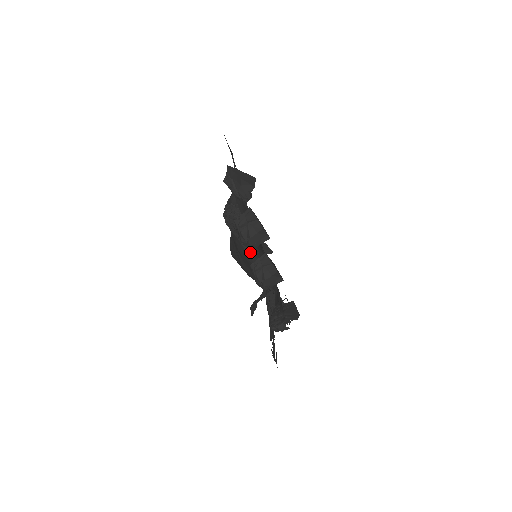
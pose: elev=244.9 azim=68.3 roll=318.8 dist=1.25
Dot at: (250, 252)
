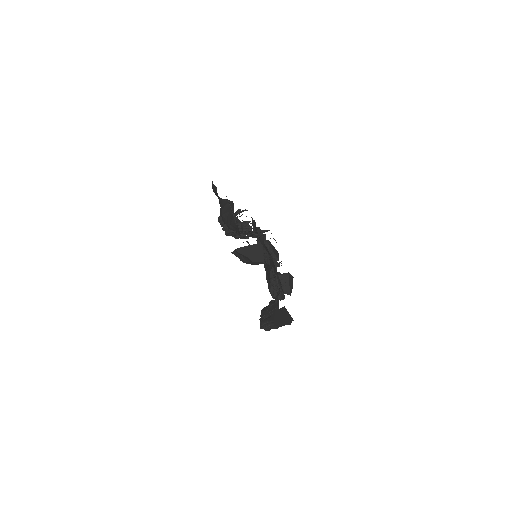
Dot at: occluded
